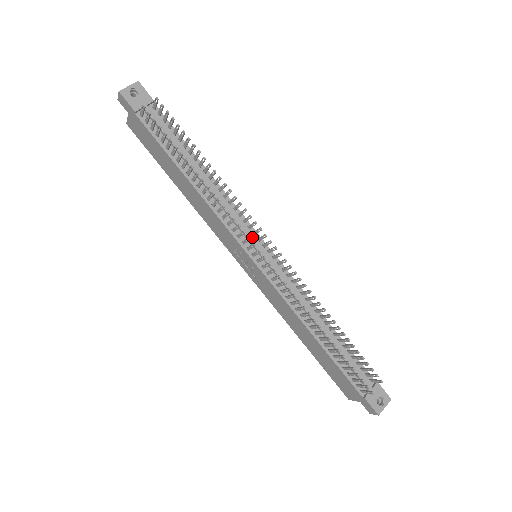
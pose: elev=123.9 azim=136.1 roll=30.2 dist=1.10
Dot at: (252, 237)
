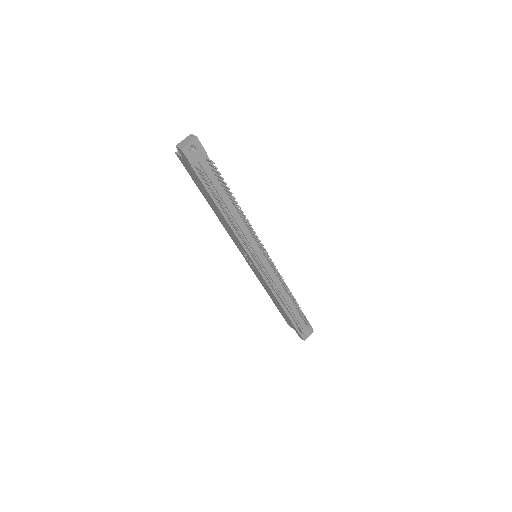
Dot at: (258, 250)
